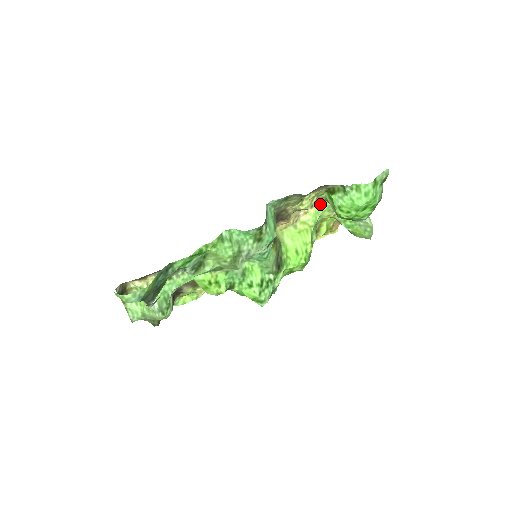
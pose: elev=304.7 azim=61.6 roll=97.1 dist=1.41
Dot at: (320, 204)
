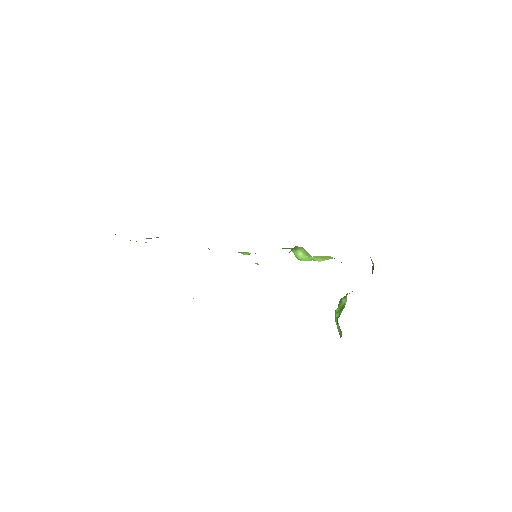
Dot at: occluded
